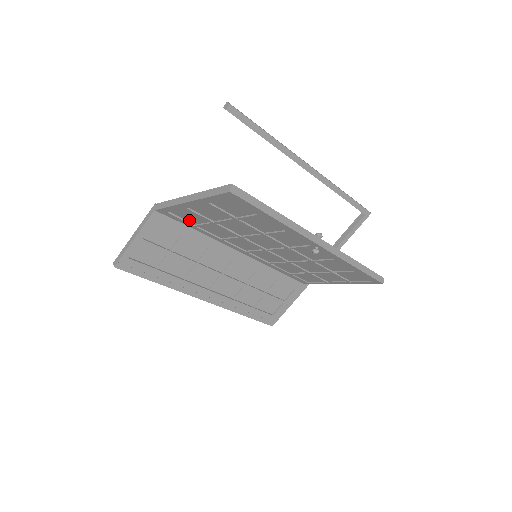
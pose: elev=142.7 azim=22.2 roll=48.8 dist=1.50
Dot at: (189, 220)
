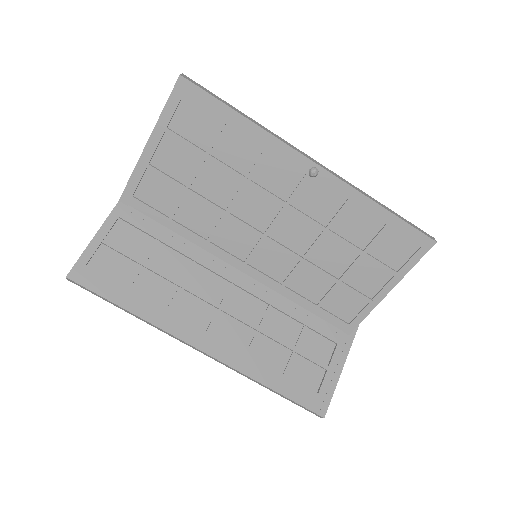
Dot at: (160, 207)
